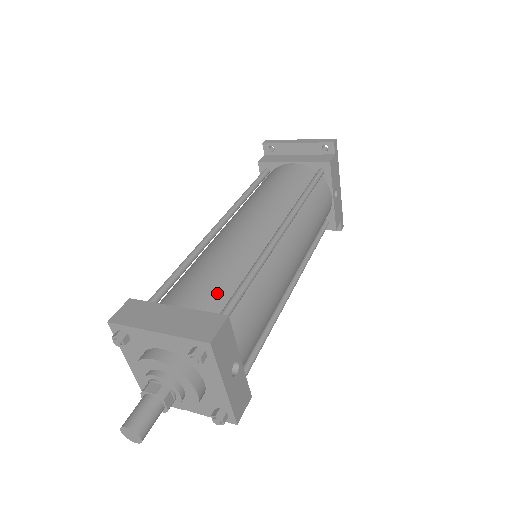
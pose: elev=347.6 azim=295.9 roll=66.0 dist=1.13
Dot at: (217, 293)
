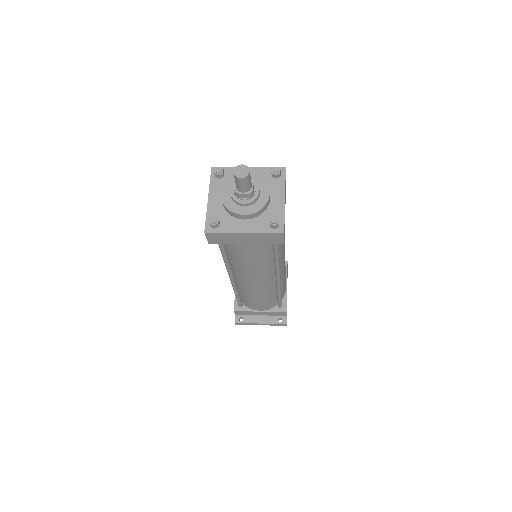
Dot at: occluded
